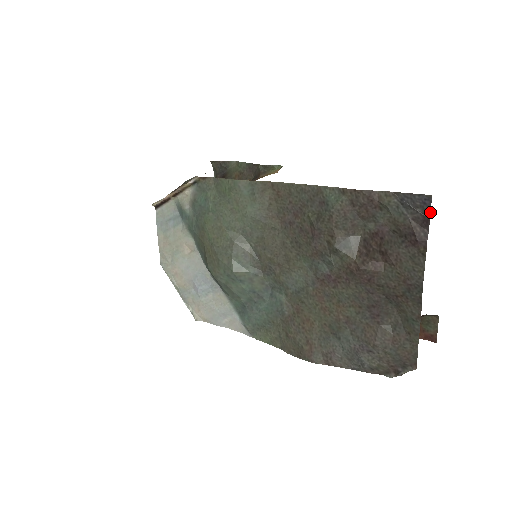
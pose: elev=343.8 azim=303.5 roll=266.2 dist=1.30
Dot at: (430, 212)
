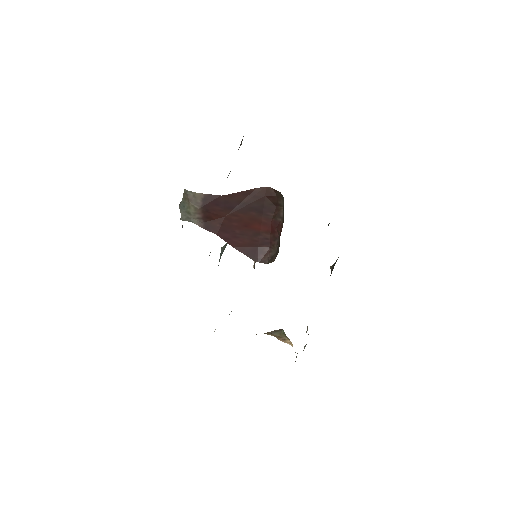
Dot at: occluded
